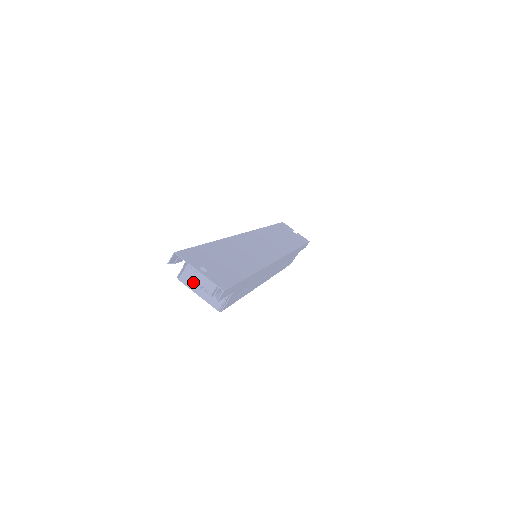
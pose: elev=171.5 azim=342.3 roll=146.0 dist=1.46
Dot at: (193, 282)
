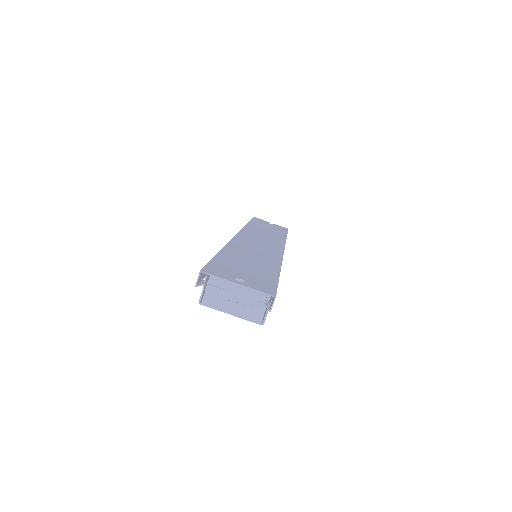
Dot at: (220, 301)
